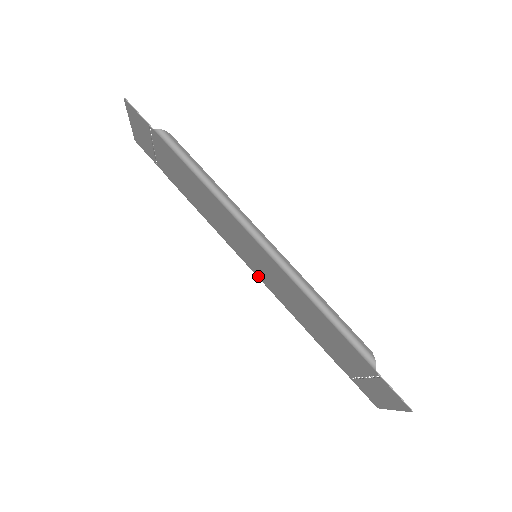
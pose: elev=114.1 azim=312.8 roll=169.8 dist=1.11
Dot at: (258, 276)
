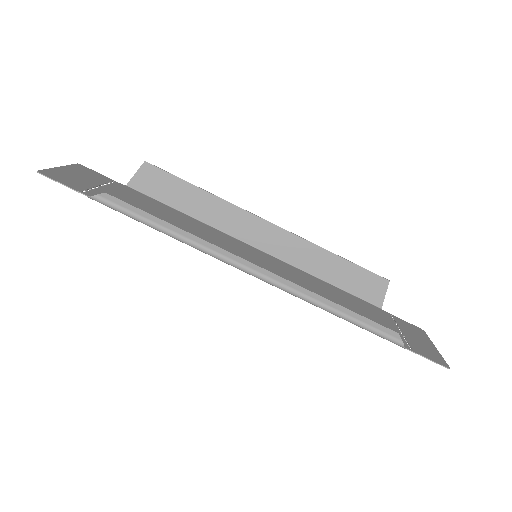
Dot at: (268, 256)
